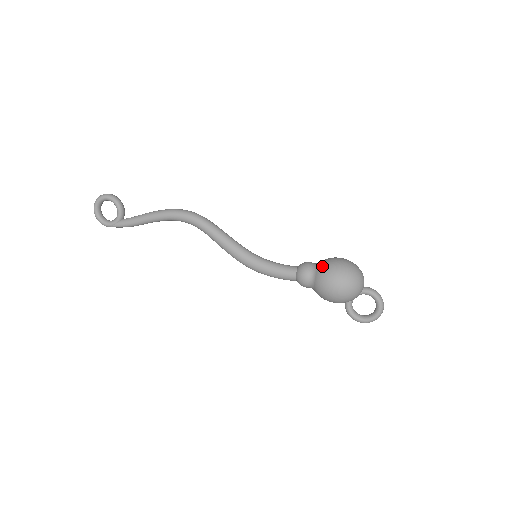
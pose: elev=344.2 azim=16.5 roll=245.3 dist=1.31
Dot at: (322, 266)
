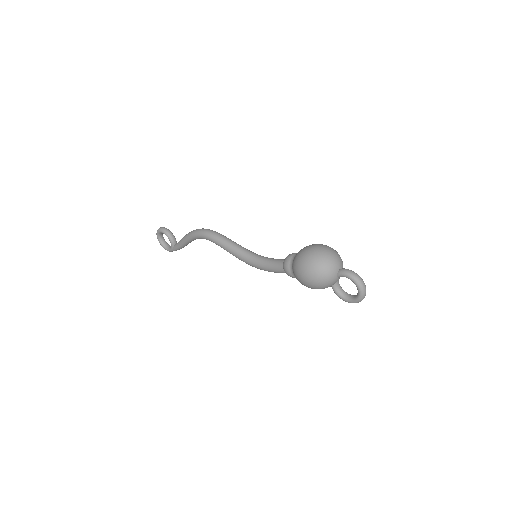
Dot at: (294, 258)
